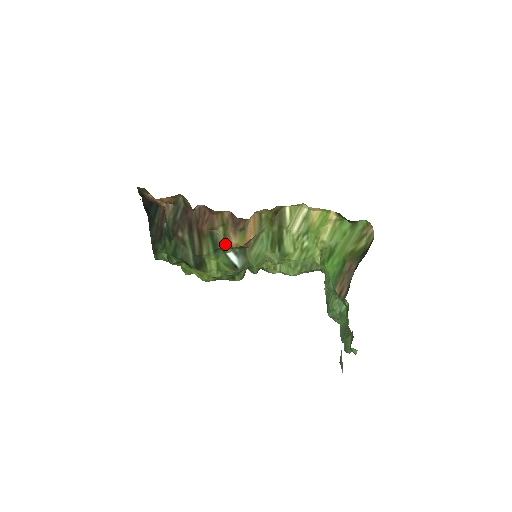
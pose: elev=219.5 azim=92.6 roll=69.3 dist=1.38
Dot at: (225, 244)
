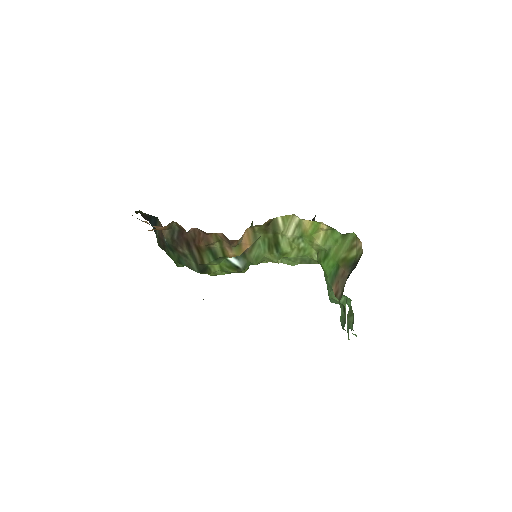
Dot at: (223, 255)
